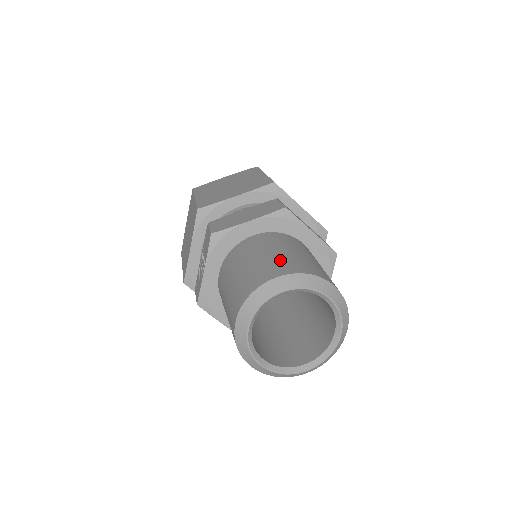
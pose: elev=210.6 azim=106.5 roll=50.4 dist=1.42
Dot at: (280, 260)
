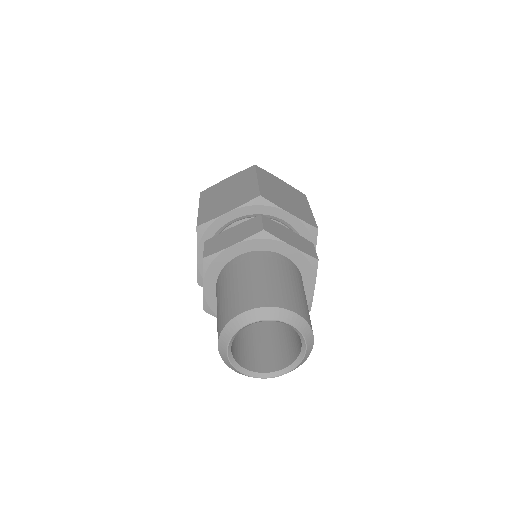
Dot at: (251, 290)
